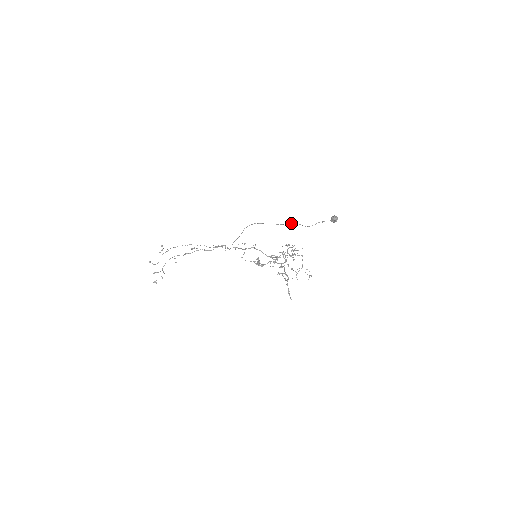
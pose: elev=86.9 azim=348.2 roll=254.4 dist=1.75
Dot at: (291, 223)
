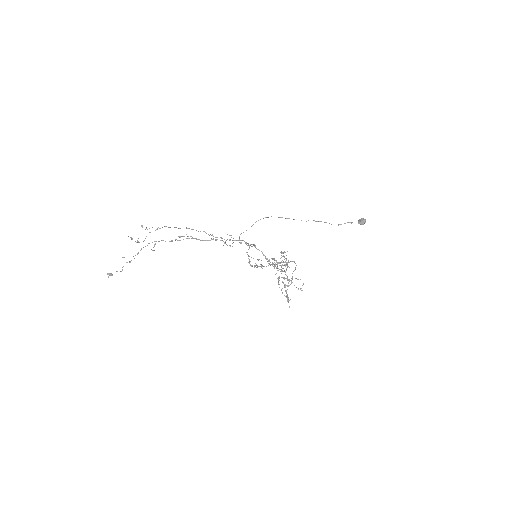
Dot at: (315, 221)
